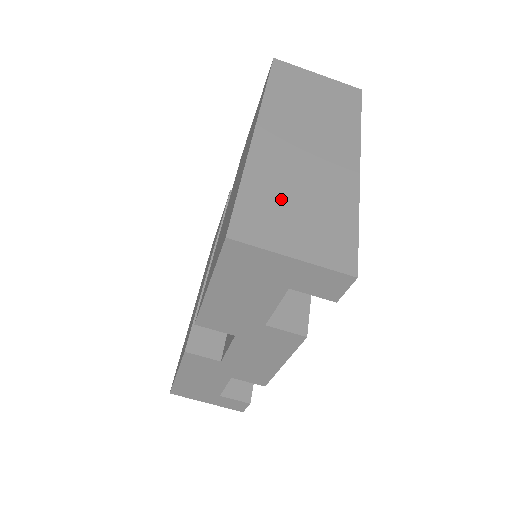
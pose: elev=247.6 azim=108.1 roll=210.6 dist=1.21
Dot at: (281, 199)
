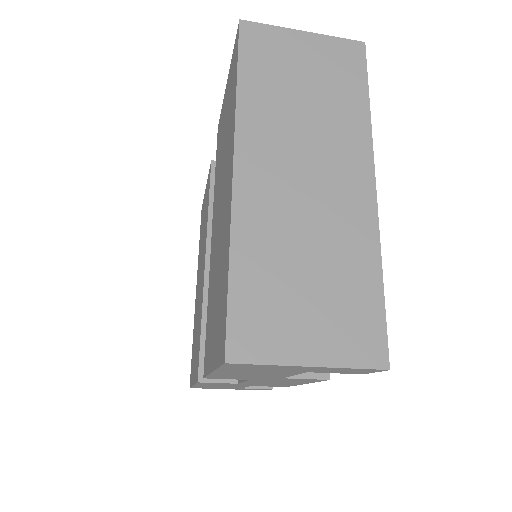
Dot at: (284, 276)
